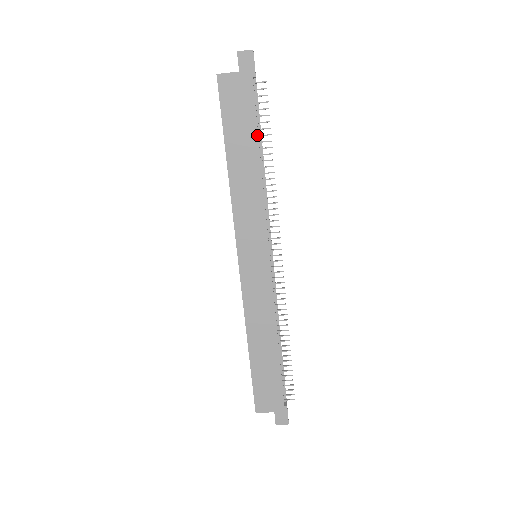
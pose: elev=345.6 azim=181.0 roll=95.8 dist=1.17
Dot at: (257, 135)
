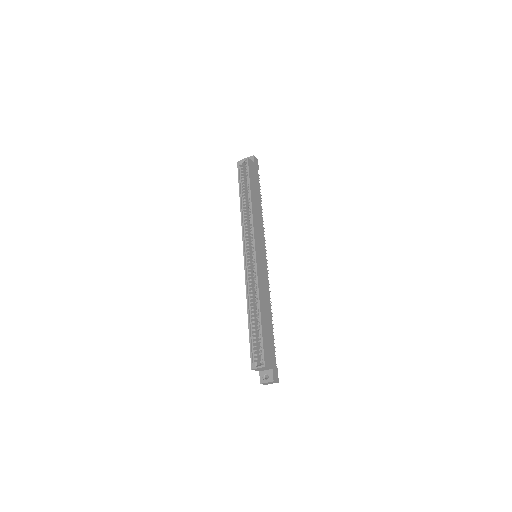
Dot at: occluded
